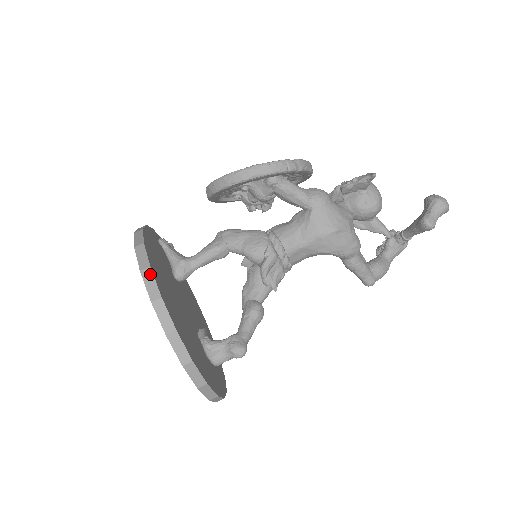
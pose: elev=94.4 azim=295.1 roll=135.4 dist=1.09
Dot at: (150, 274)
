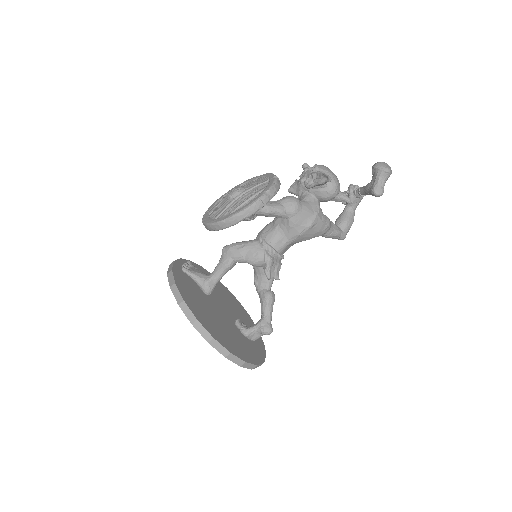
Dot at: (199, 325)
